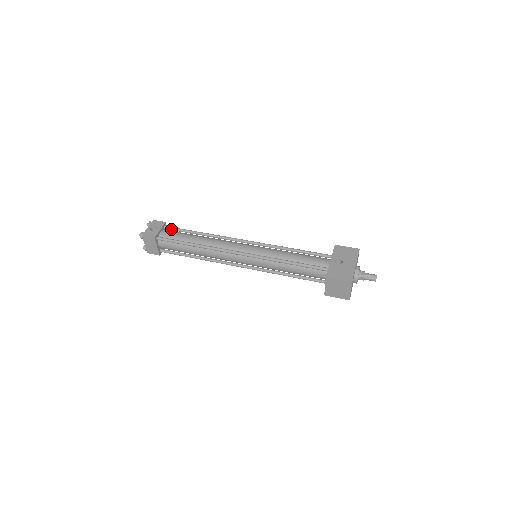
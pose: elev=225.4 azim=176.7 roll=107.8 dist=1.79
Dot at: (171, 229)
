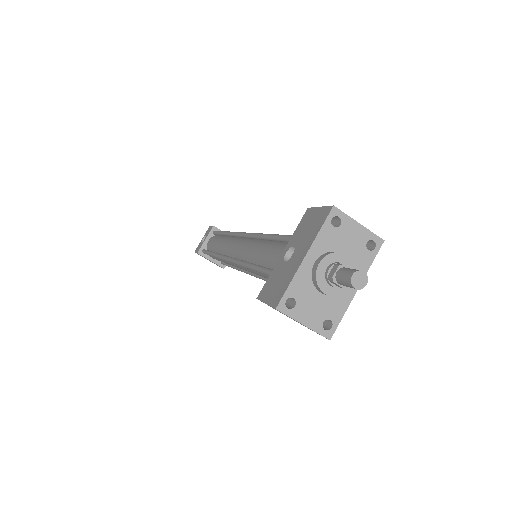
Dot at: (216, 234)
